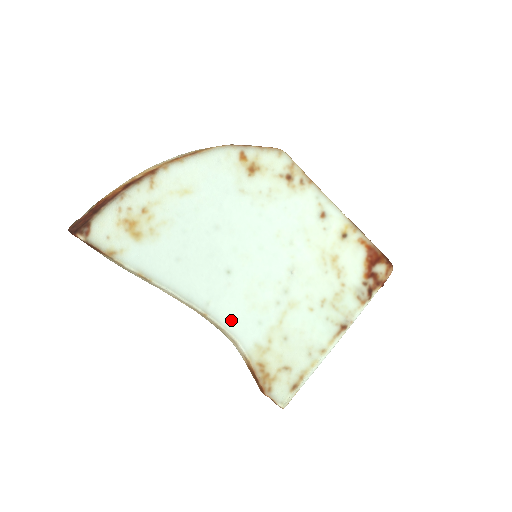
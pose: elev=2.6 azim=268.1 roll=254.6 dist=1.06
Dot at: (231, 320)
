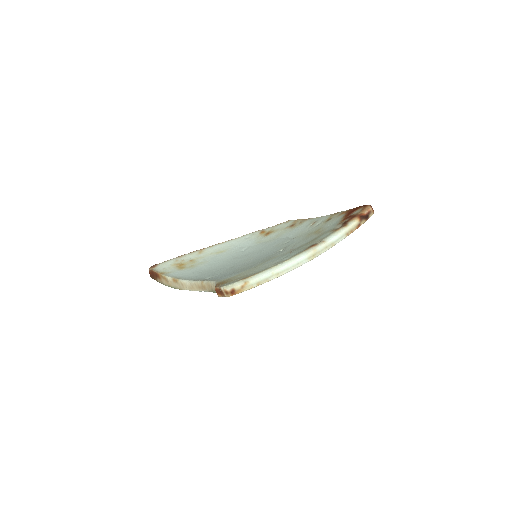
Dot at: (218, 278)
